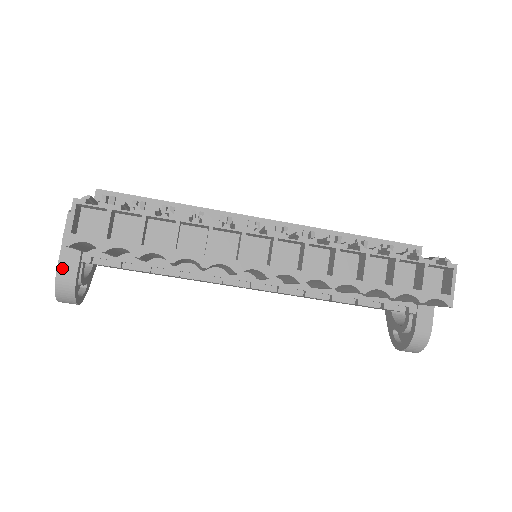
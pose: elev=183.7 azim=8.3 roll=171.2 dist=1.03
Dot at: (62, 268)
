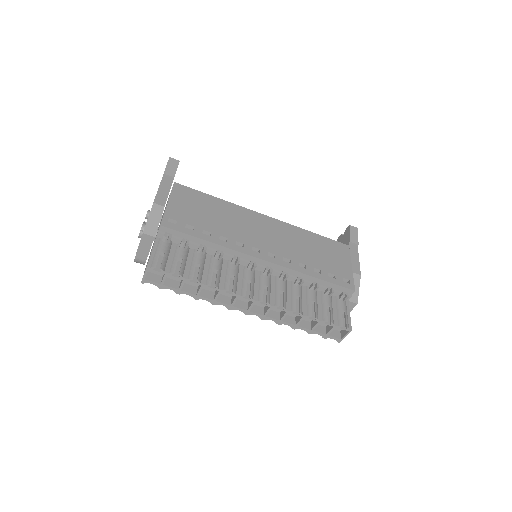
Dot at: (138, 257)
